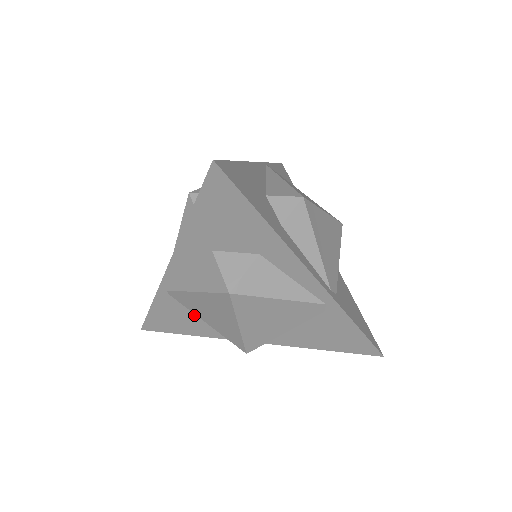
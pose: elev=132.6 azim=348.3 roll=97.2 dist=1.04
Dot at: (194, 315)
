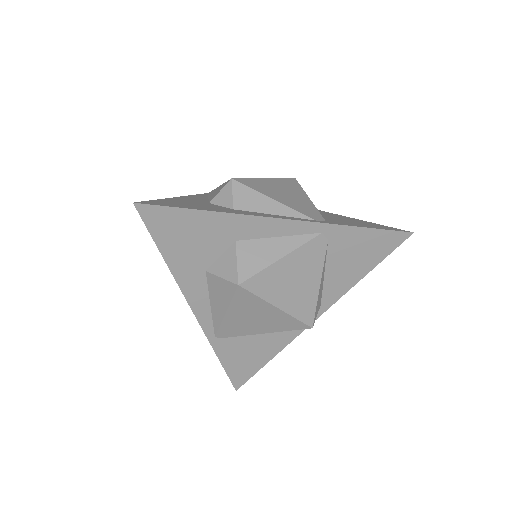
Dot at: (254, 339)
